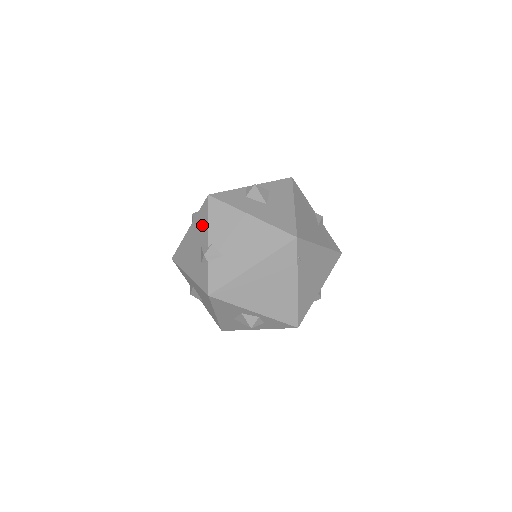
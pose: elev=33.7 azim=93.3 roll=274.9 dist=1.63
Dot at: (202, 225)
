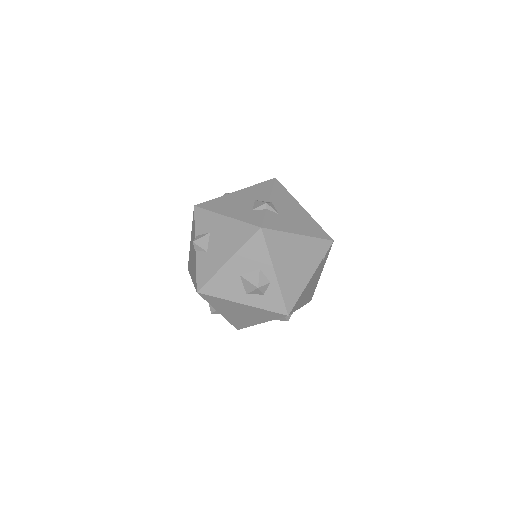
Dot at: (261, 191)
